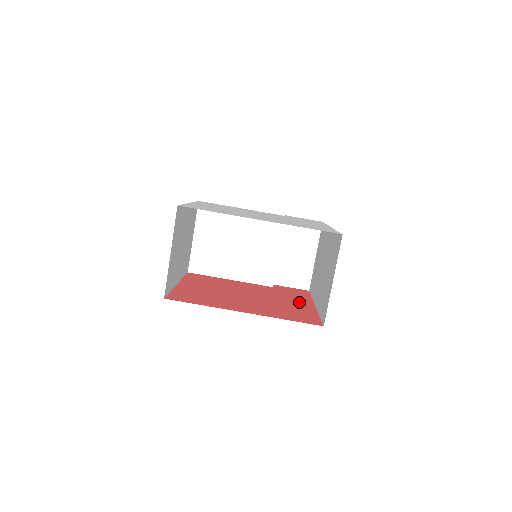
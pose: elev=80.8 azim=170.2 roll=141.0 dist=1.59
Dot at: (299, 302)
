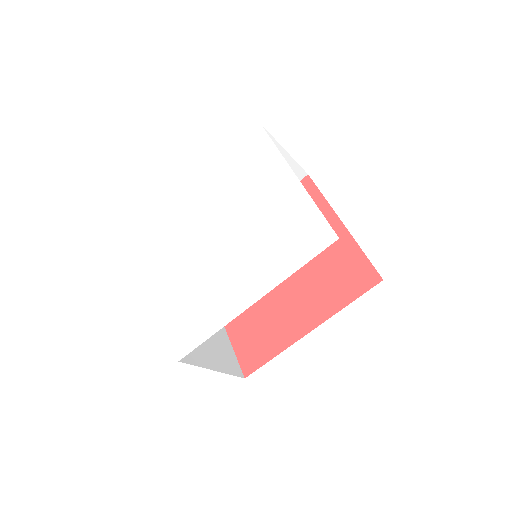
Dot at: occluded
